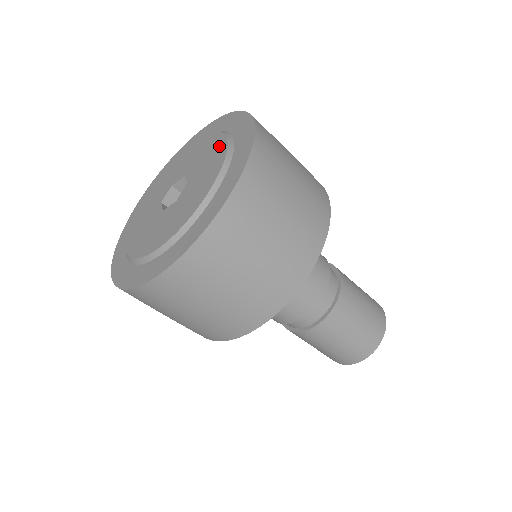
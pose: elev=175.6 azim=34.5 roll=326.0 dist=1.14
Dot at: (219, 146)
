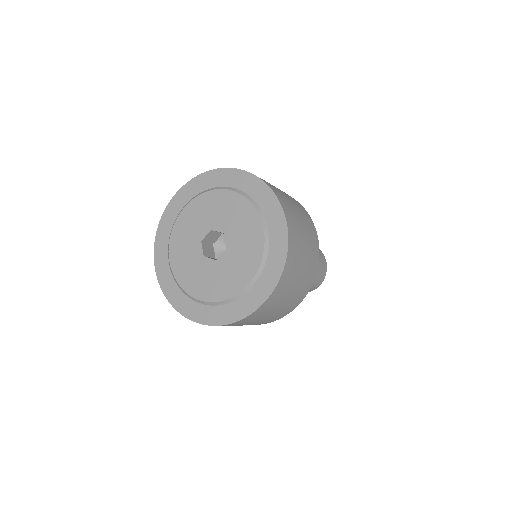
Dot at: (233, 199)
